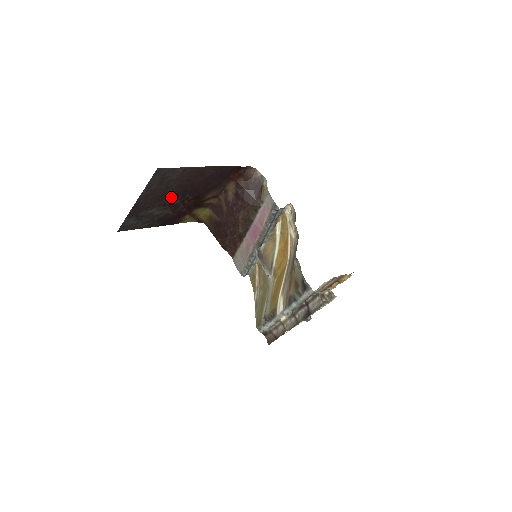
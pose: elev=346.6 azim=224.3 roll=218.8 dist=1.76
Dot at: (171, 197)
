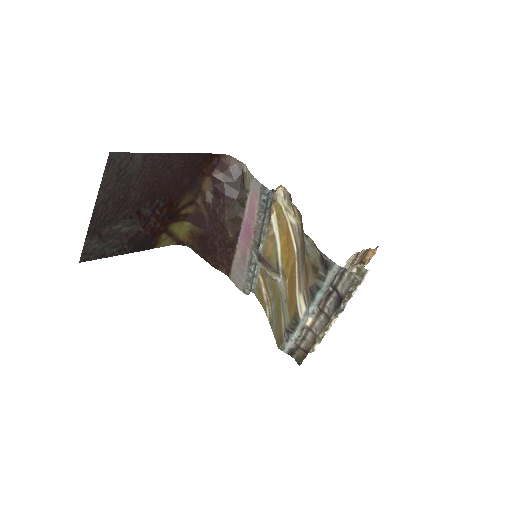
Dot at: (137, 204)
